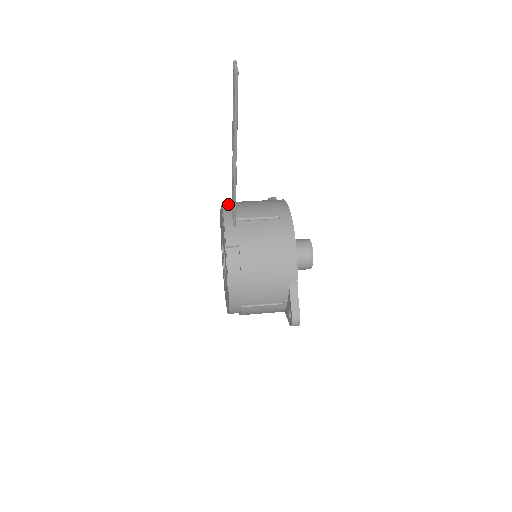
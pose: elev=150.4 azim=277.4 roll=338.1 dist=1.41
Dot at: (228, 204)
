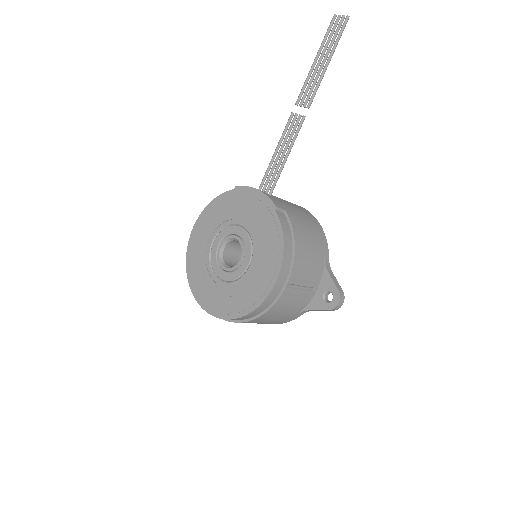
Dot at: occluded
